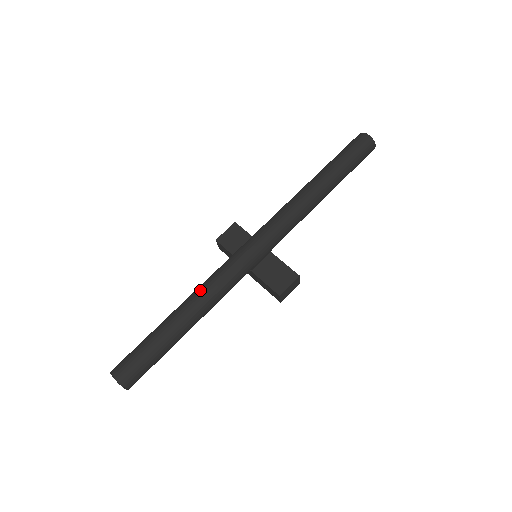
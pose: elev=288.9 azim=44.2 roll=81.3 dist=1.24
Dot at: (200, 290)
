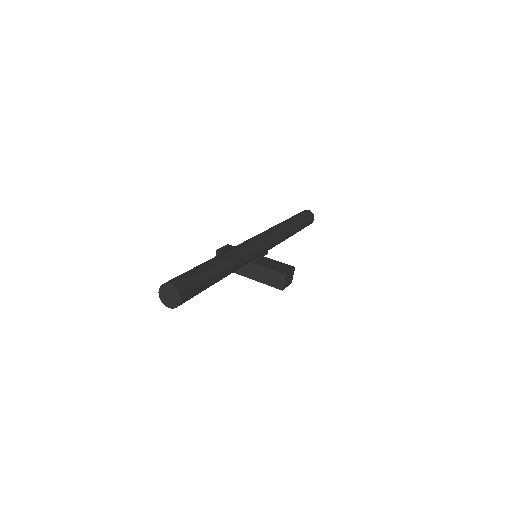
Dot at: (228, 250)
